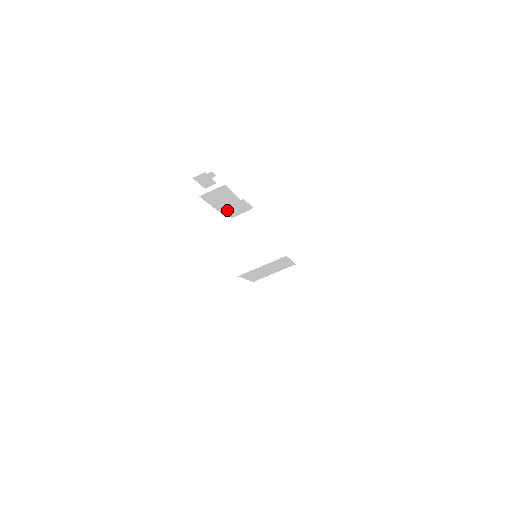
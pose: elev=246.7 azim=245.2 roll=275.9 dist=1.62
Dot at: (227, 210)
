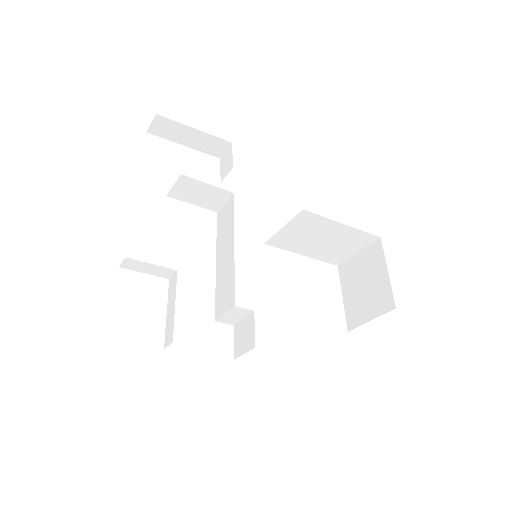
Dot at: occluded
